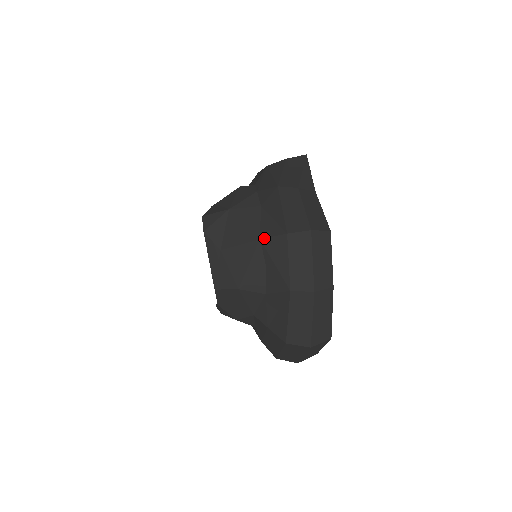
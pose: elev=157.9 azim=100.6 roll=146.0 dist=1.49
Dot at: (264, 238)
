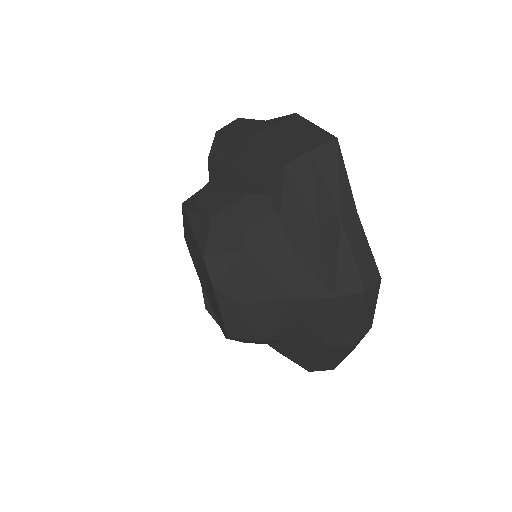
Dot at: (301, 297)
